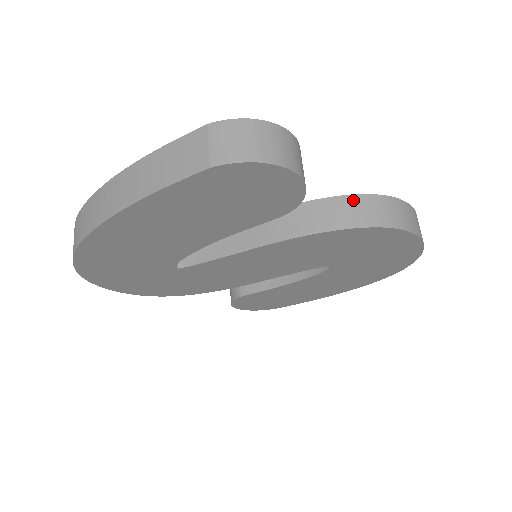
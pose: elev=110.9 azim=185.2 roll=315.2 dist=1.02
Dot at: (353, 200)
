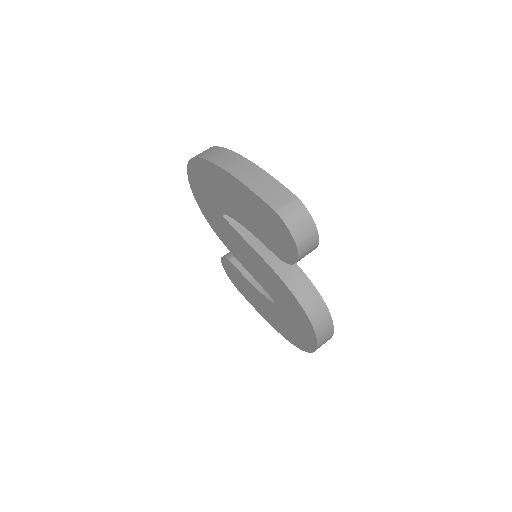
Dot at: (315, 292)
